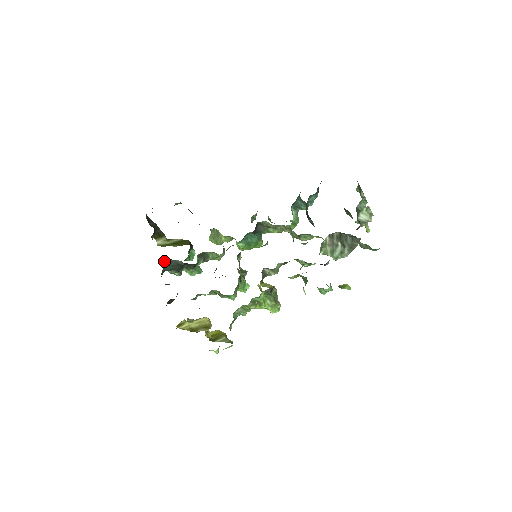
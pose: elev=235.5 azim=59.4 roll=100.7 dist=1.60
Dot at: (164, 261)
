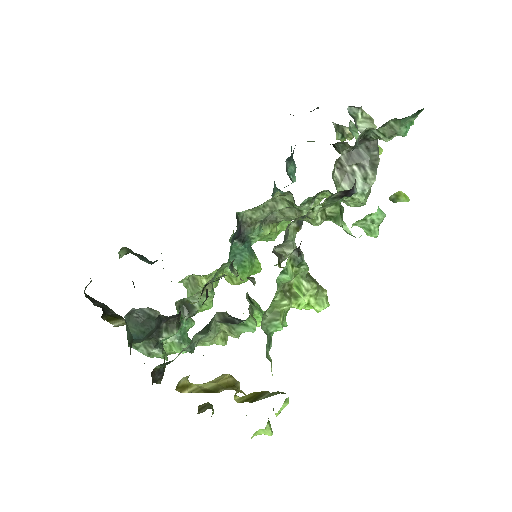
Dot at: (124, 317)
